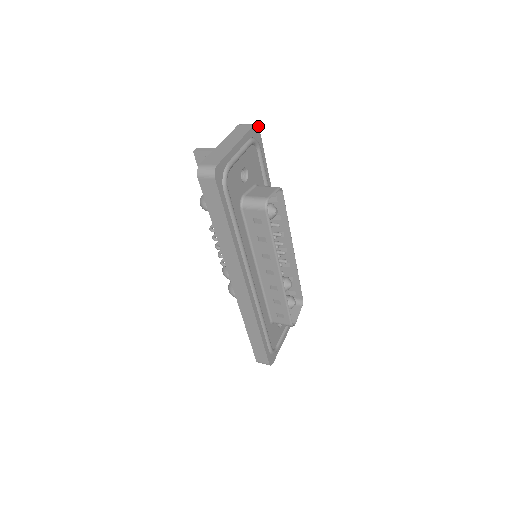
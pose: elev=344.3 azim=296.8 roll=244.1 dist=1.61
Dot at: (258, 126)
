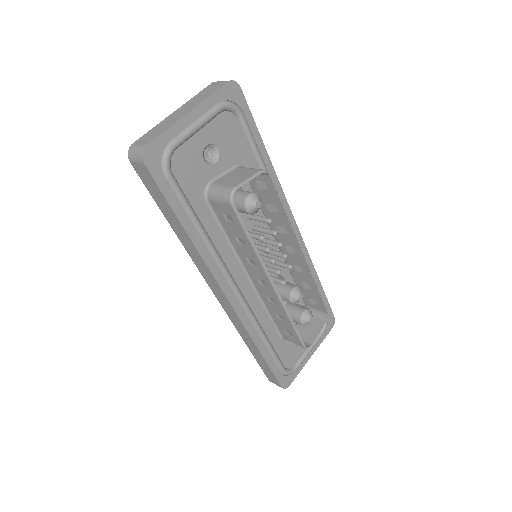
Dot at: (237, 83)
